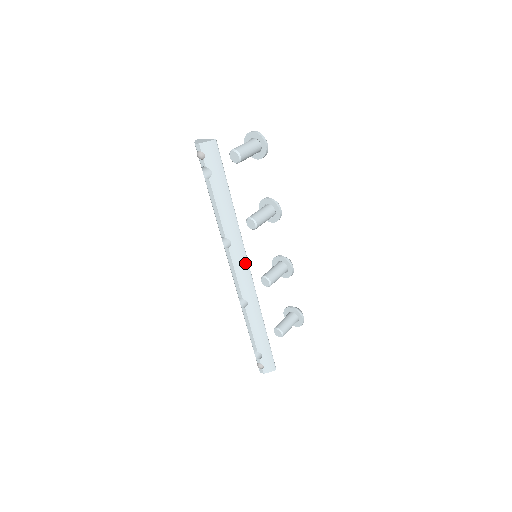
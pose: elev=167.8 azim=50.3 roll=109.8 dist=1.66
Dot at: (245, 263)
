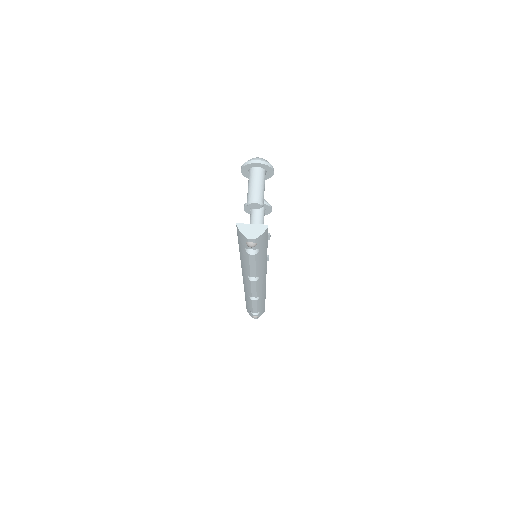
Dot at: (265, 279)
